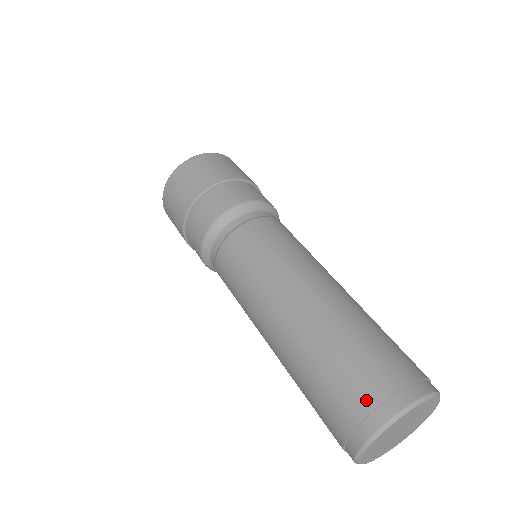
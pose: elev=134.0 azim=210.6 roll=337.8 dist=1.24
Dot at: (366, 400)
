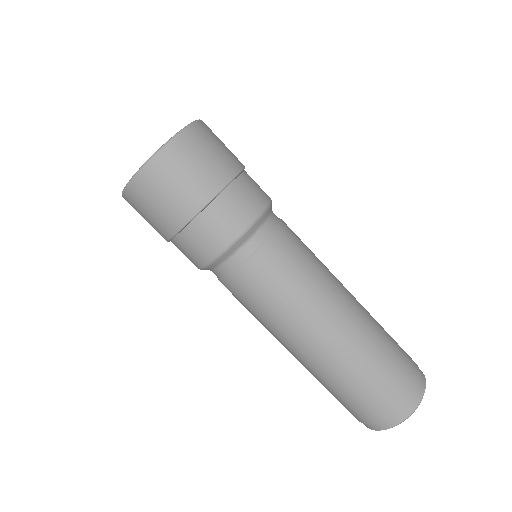
Dot at: (400, 401)
